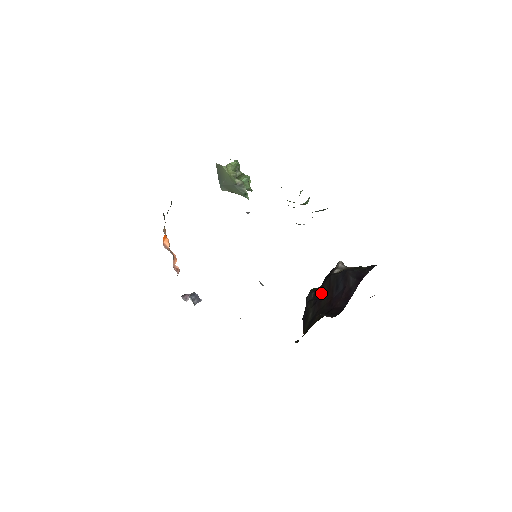
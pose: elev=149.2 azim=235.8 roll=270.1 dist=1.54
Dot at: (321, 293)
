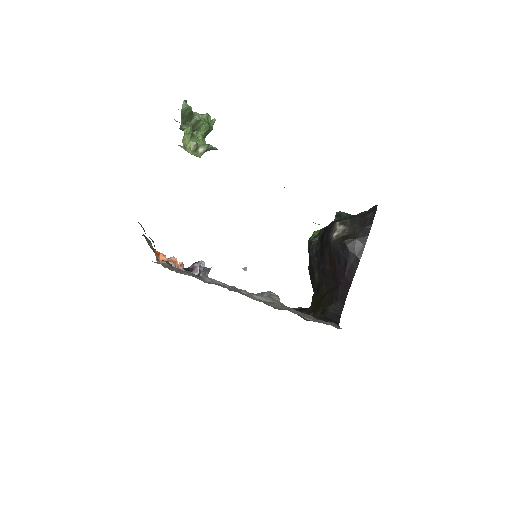
Dot at: (323, 258)
